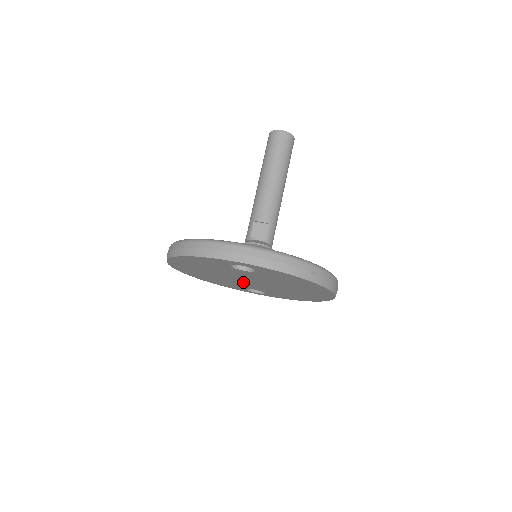
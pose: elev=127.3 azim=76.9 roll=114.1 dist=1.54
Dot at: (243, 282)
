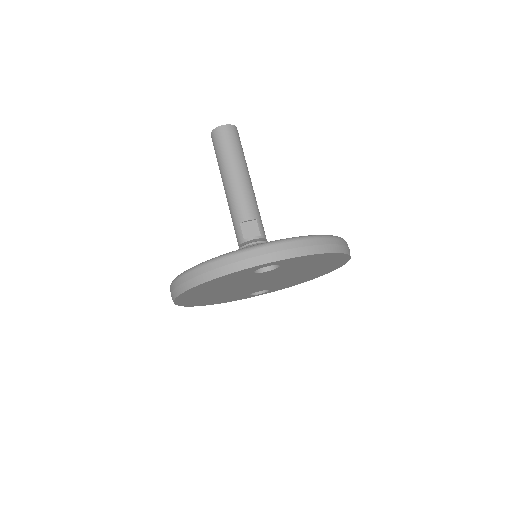
Dot at: (252, 287)
